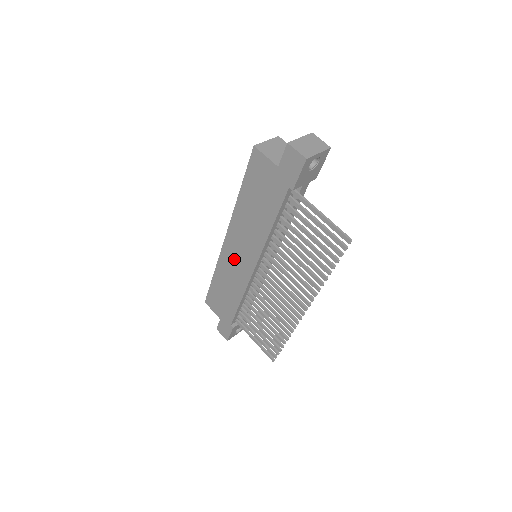
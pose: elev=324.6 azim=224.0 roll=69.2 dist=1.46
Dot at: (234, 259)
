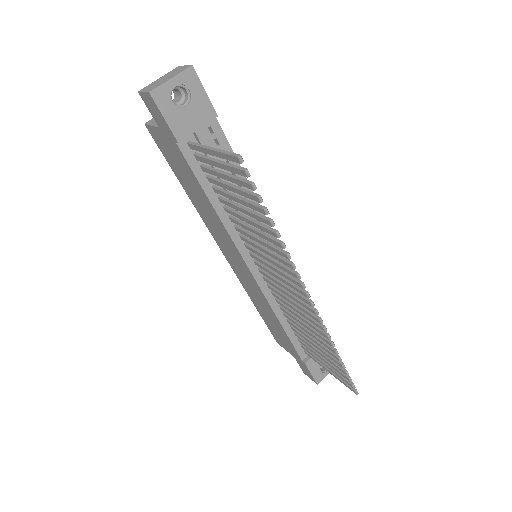
Dot at: (240, 271)
